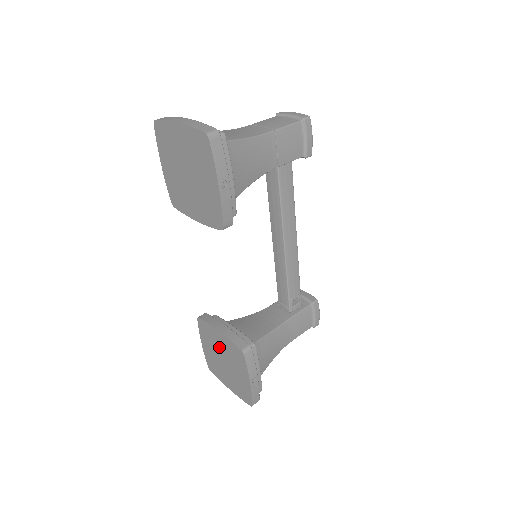
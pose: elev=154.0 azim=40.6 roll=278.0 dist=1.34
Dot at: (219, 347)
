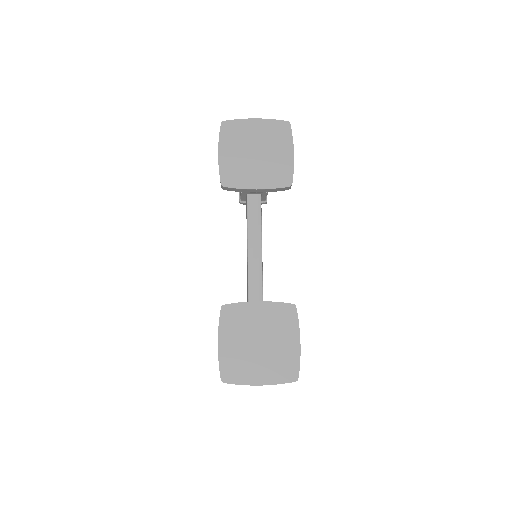
Dot at: (255, 325)
